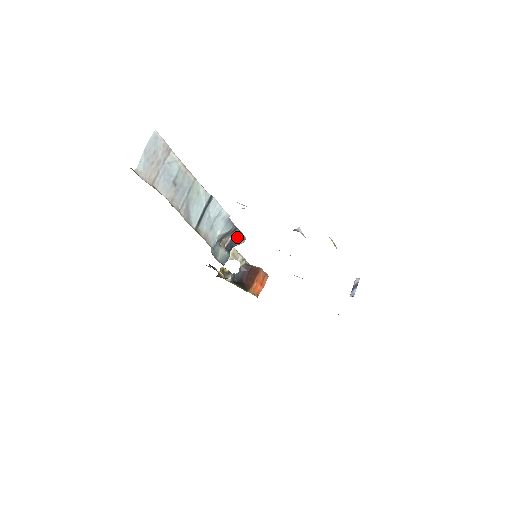
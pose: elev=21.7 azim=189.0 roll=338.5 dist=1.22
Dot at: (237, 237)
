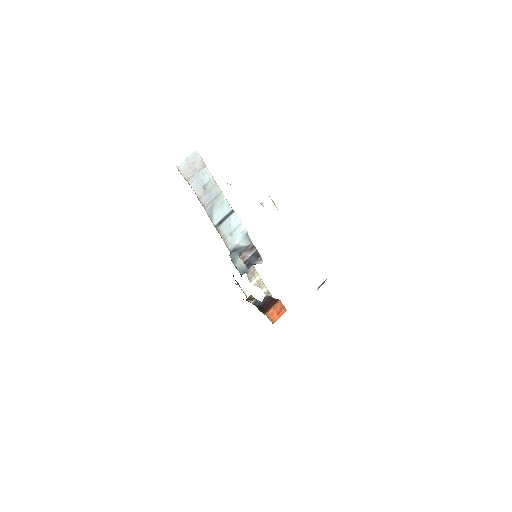
Dot at: (255, 256)
